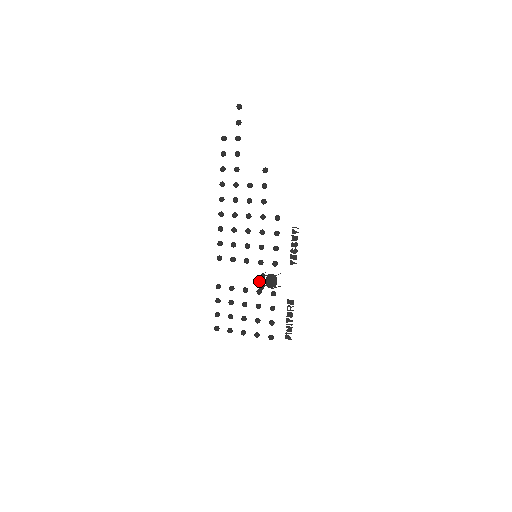
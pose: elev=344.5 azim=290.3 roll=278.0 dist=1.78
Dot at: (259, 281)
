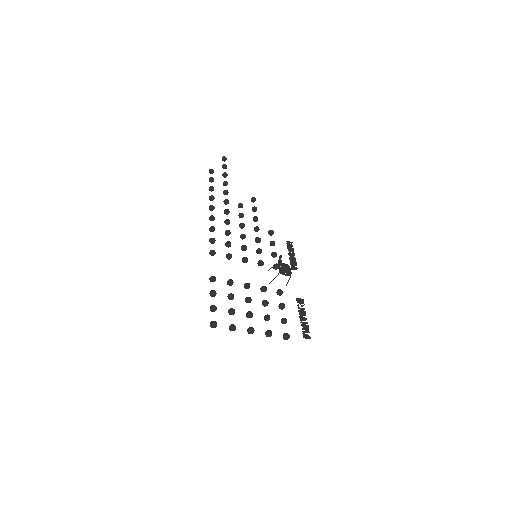
Dot at: occluded
